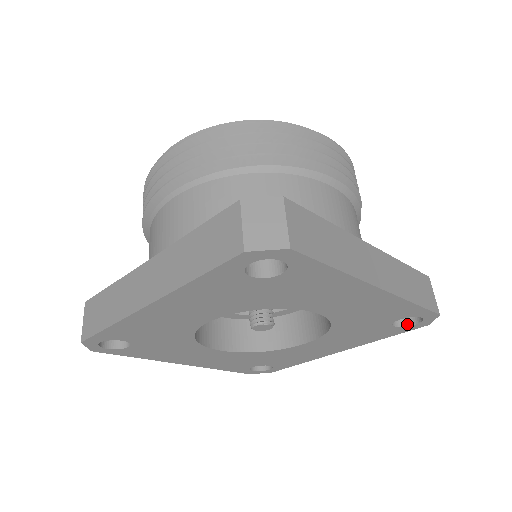
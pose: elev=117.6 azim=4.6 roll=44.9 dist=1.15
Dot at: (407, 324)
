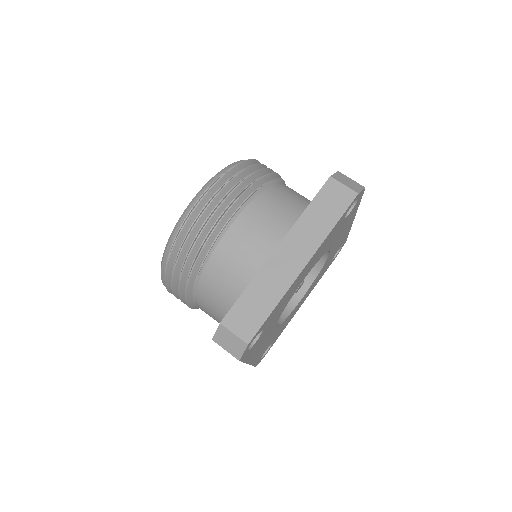
Dot at: (333, 258)
